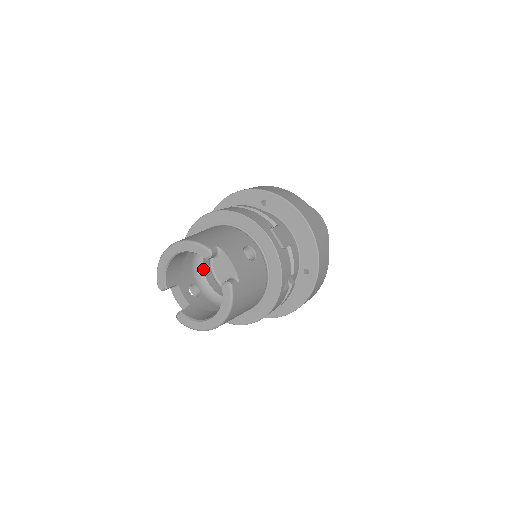
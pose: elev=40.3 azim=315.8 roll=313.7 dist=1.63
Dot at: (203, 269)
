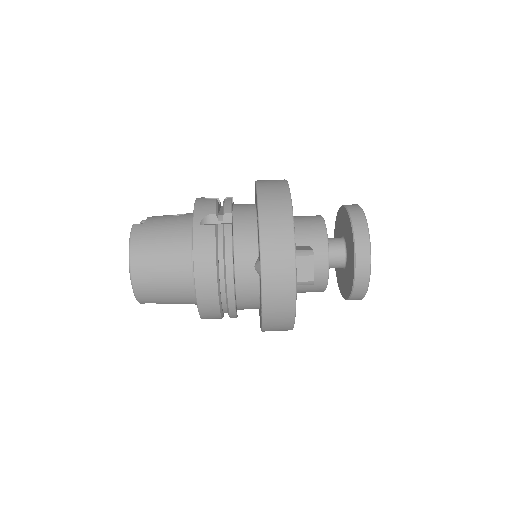
Dot at: occluded
